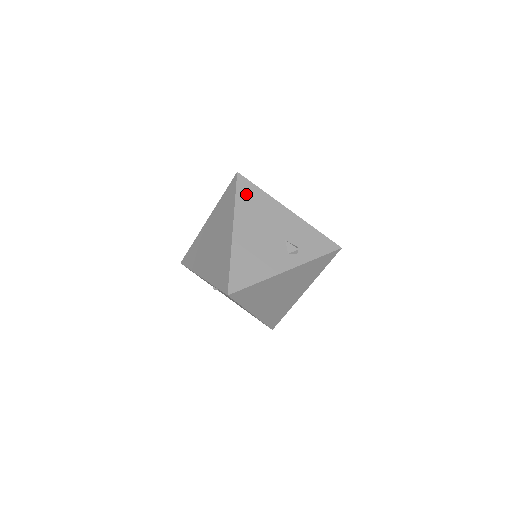
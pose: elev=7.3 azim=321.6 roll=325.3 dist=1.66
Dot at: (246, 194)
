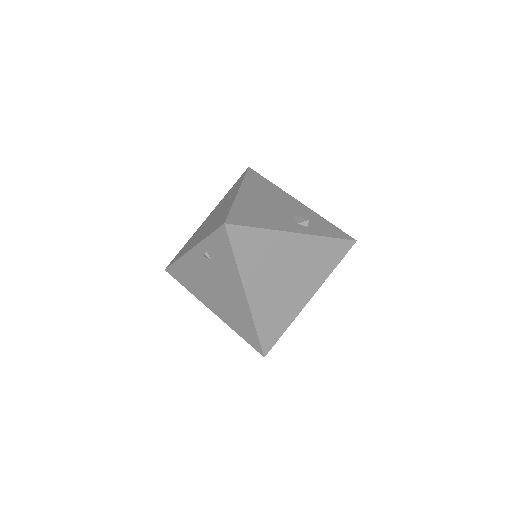
Dot at: (256, 179)
